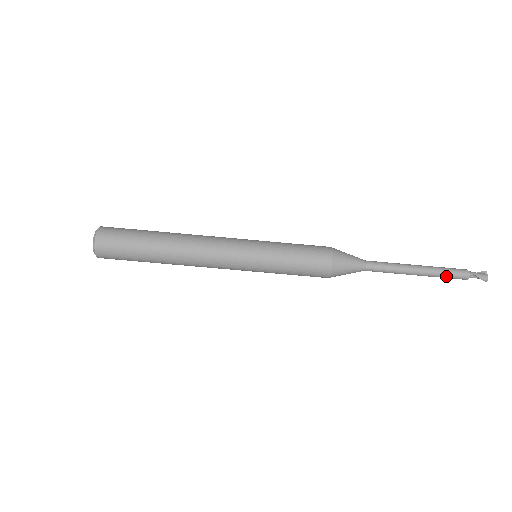
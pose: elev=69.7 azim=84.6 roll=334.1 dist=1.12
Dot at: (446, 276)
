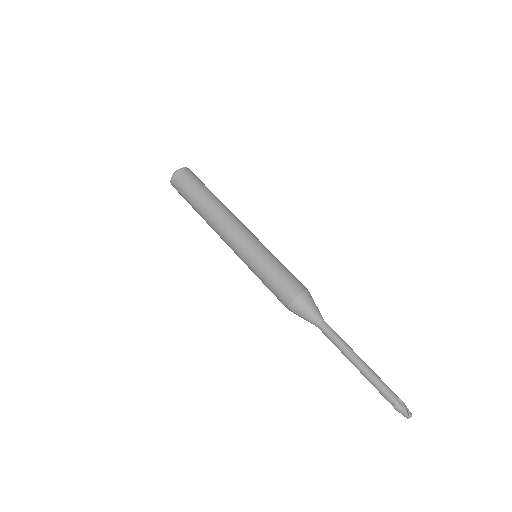
Dot at: (379, 381)
